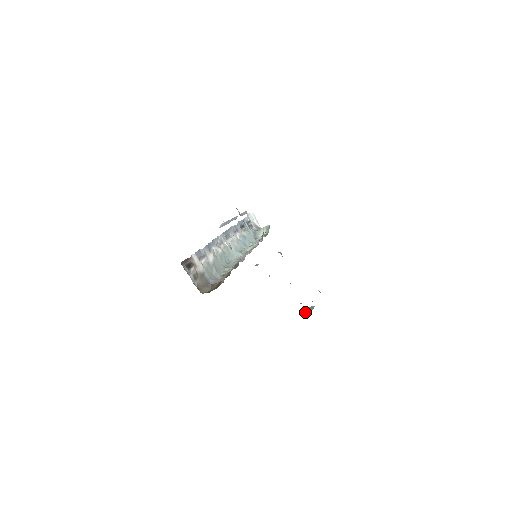
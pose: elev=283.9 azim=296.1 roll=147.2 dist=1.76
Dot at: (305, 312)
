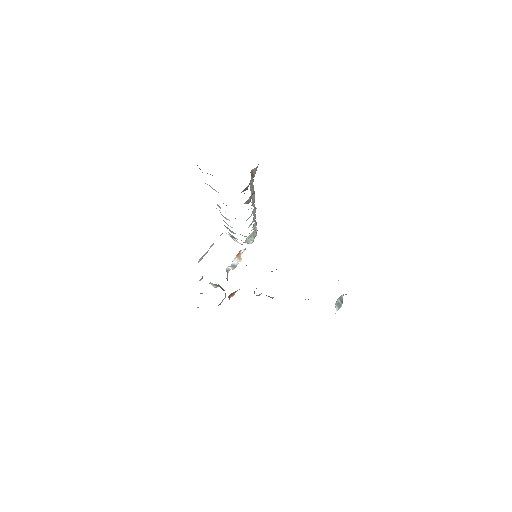
Dot at: (336, 311)
